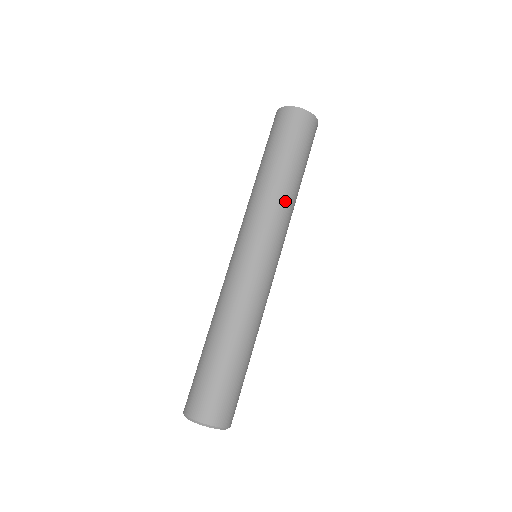
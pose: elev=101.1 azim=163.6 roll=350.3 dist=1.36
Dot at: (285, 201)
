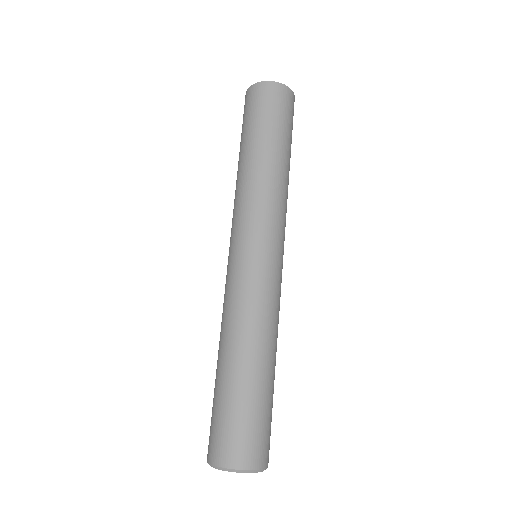
Dot at: (277, 186)
